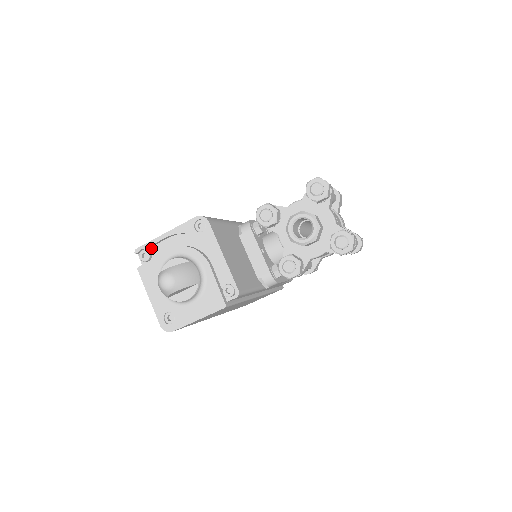
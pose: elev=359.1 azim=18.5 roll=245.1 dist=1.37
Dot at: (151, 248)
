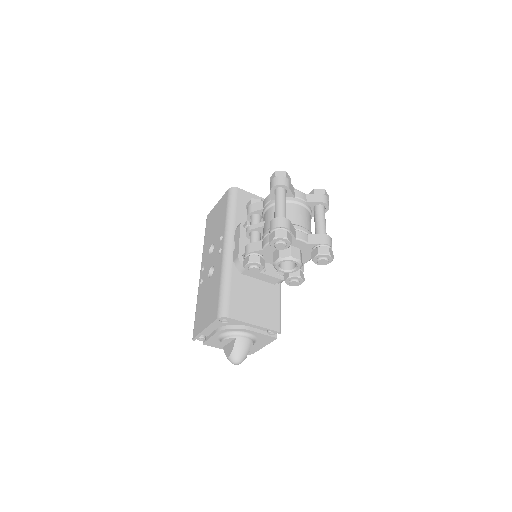
Dot at: occluded
